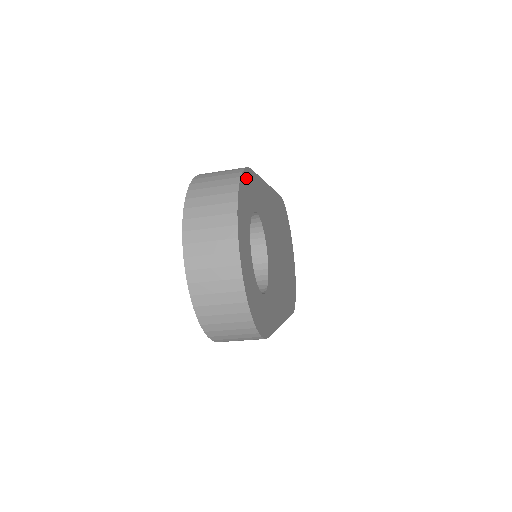
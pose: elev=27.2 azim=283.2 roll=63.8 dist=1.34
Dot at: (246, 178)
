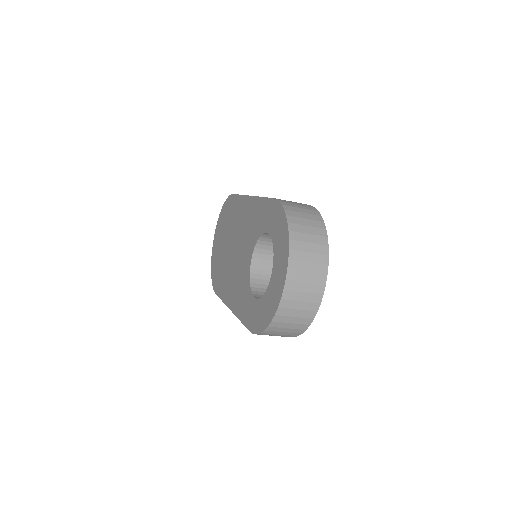
Dot at: occluded
